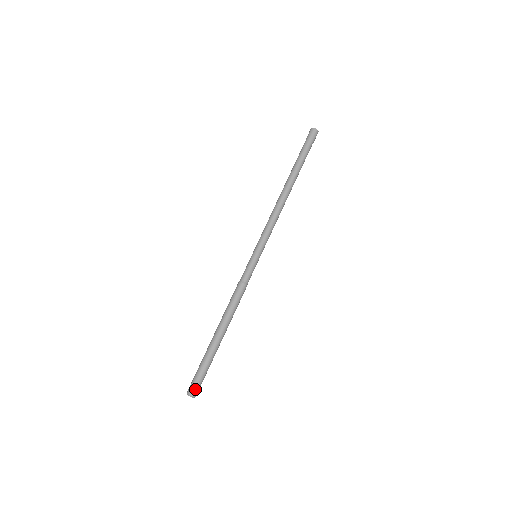
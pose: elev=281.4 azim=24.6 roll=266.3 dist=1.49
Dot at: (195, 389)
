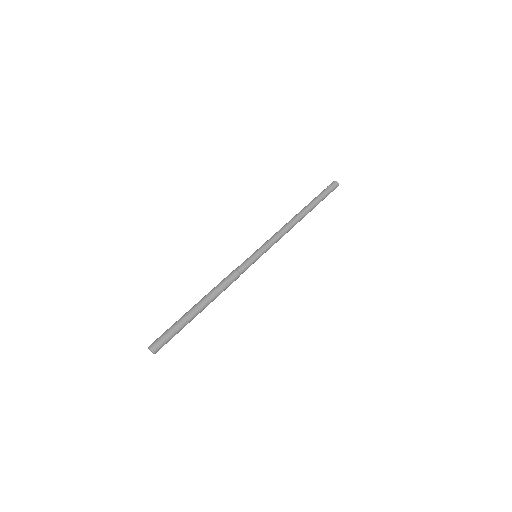
Dot at: (160, 347)
